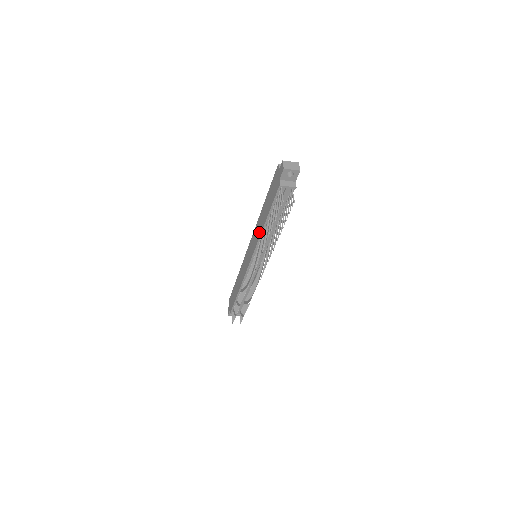
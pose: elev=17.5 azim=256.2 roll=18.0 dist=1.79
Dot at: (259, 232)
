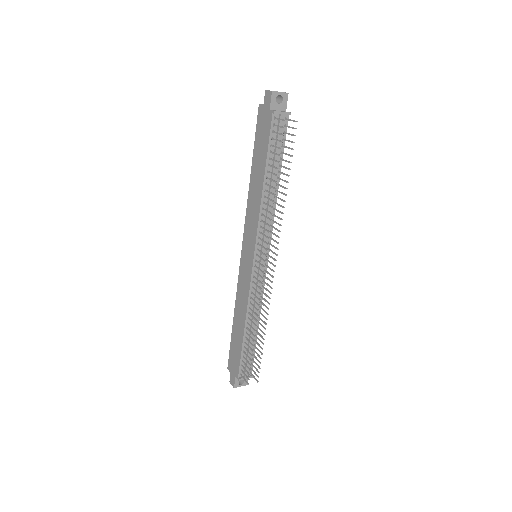
Dot at: (257, 206)
